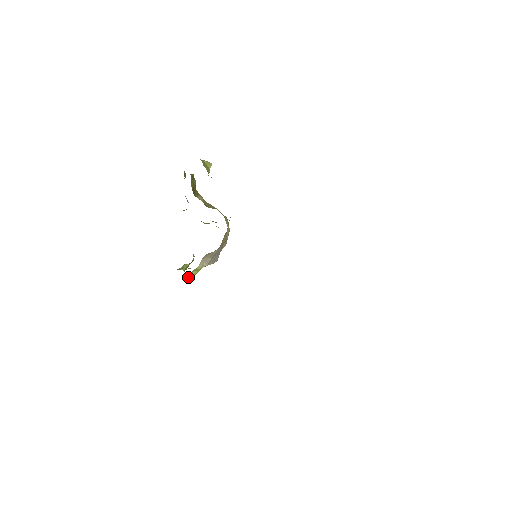
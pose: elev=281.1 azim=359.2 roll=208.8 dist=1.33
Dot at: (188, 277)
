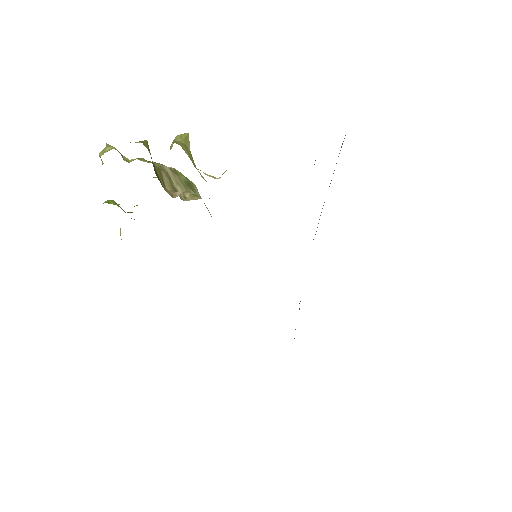
Dot at: occluded
